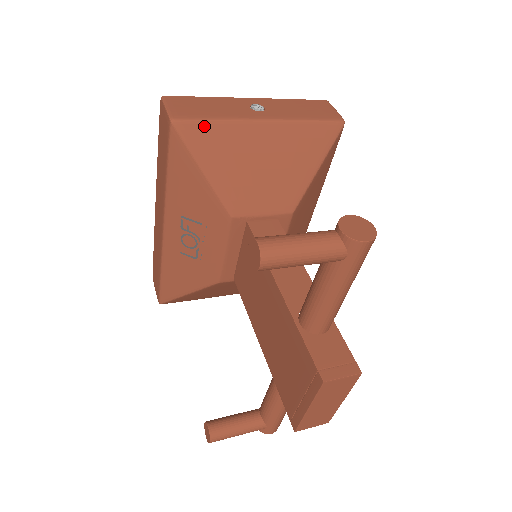
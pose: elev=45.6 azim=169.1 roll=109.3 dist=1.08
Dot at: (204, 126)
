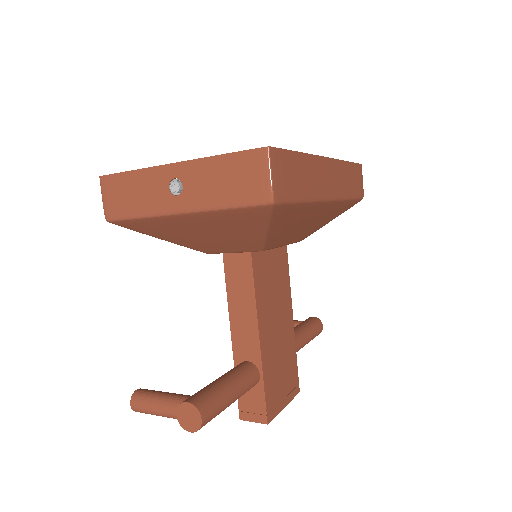
Dot at: (132, 222)
